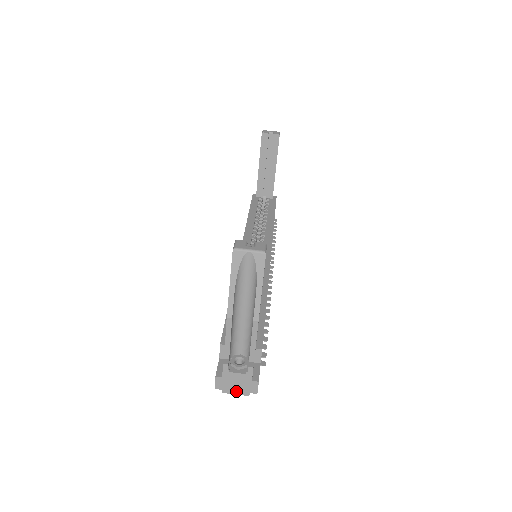
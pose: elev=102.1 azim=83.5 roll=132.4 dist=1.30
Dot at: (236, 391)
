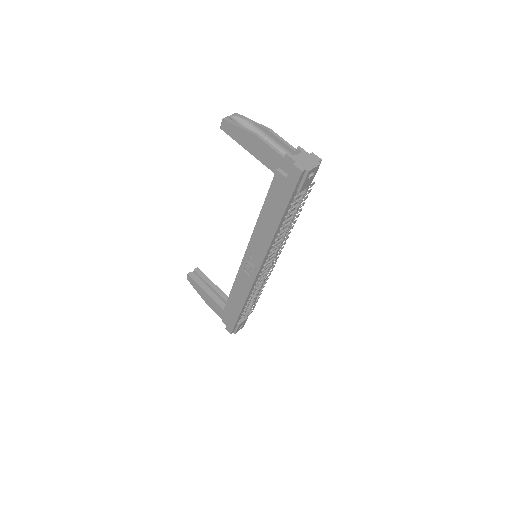
Dot at: (312, 165)
